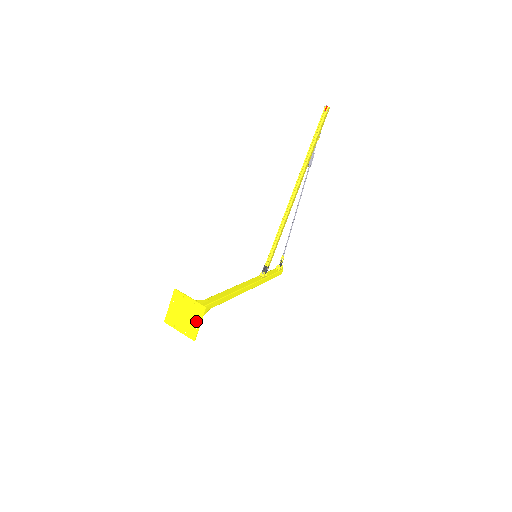
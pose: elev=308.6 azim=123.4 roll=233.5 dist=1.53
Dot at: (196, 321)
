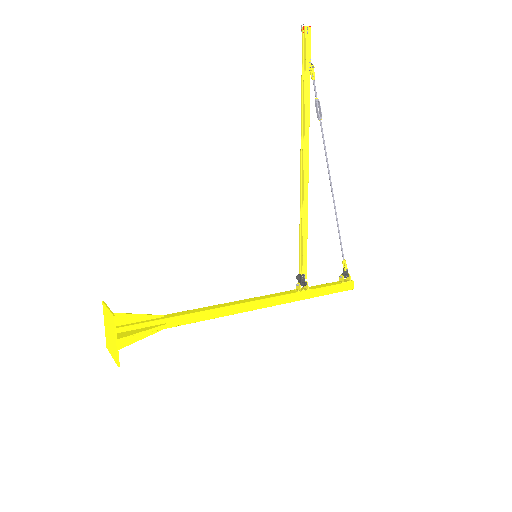
Dot at: (114, 338)
